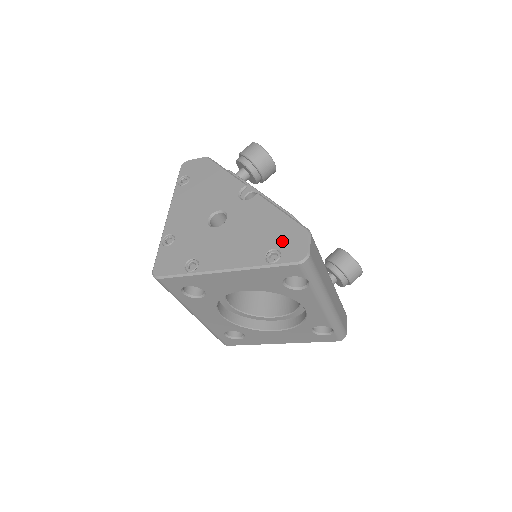
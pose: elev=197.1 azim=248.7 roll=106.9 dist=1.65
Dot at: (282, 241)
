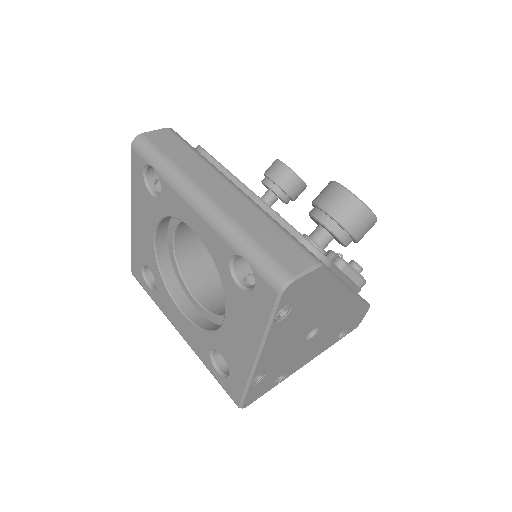
Dot at: occluded
